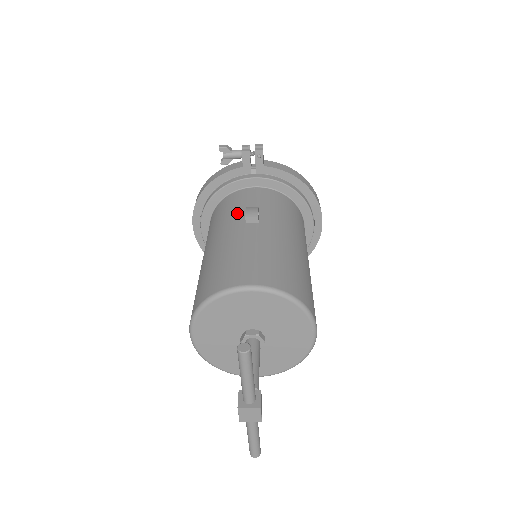
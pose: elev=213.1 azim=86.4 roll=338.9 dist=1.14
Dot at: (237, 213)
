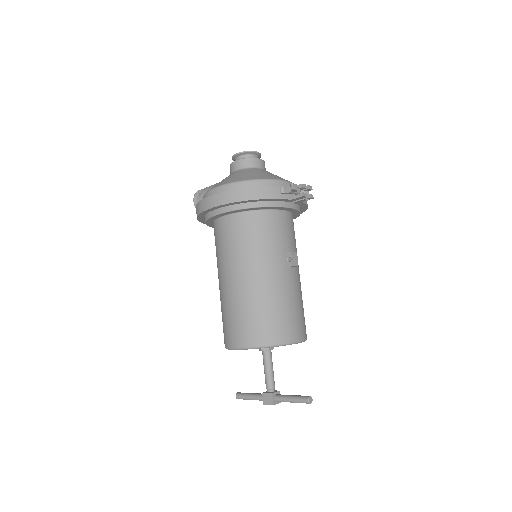
Dot at: (280, 249)
